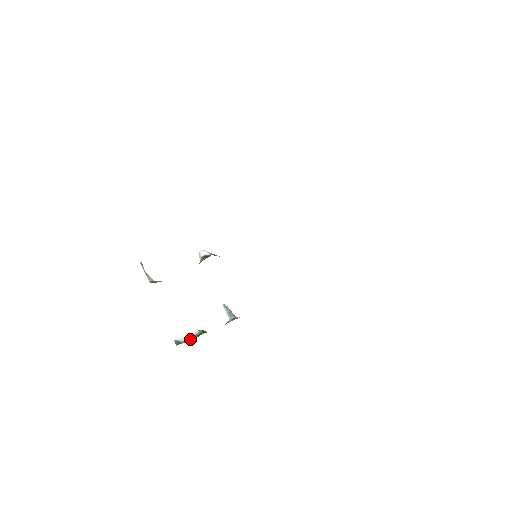
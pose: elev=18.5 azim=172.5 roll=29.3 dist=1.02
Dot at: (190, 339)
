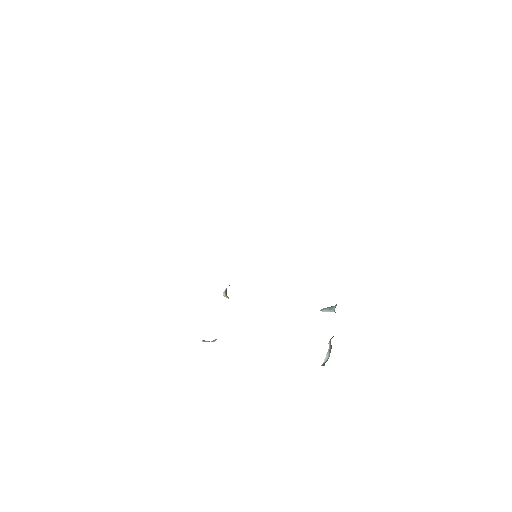
Dot at: (329, 353)
